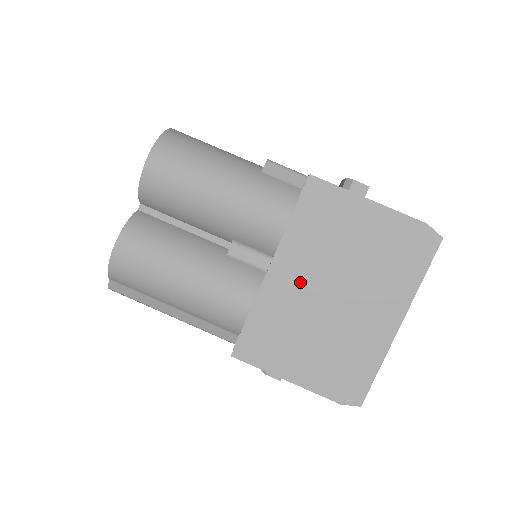
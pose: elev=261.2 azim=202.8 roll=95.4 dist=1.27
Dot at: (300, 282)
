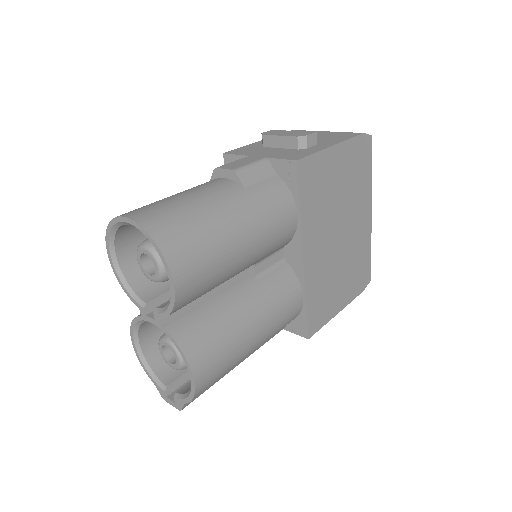
Dot at: (322, 246)
